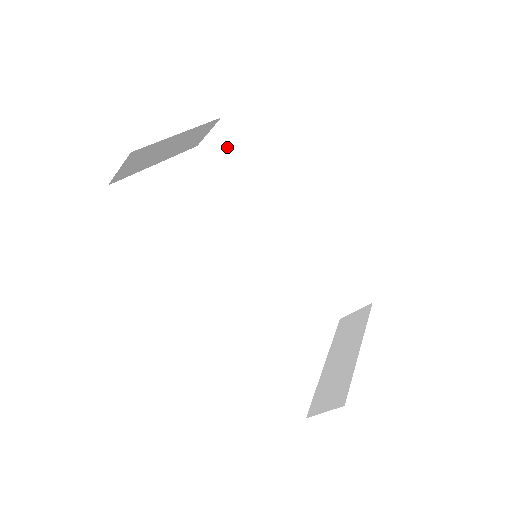
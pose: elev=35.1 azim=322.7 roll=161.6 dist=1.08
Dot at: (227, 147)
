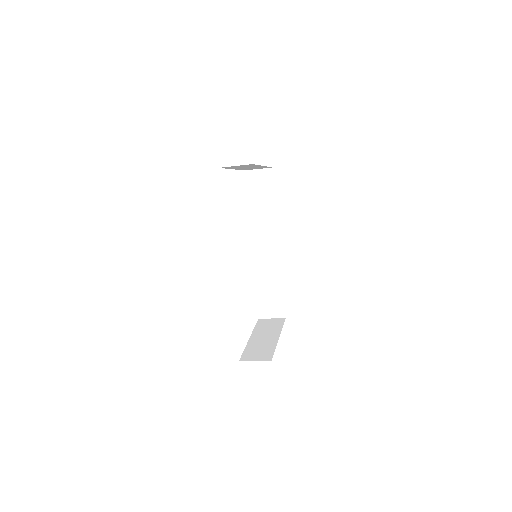
Dot at: (263, 184)
